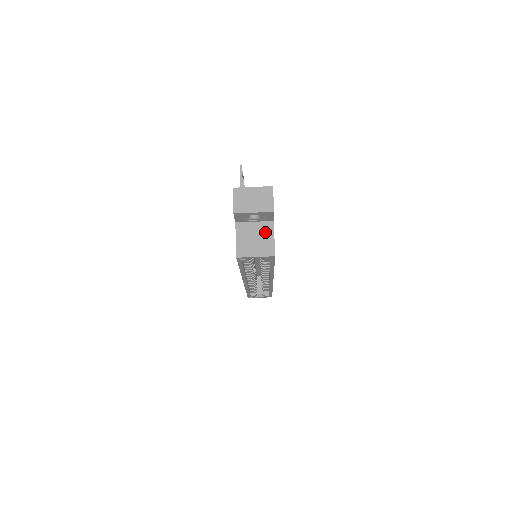
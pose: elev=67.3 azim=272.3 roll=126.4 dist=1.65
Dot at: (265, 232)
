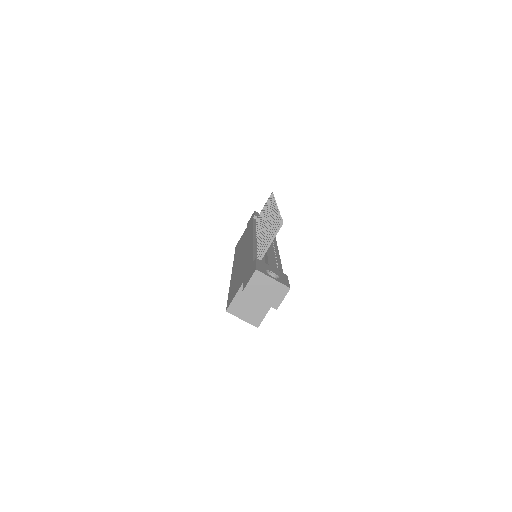
Dot at: (262, 305)
